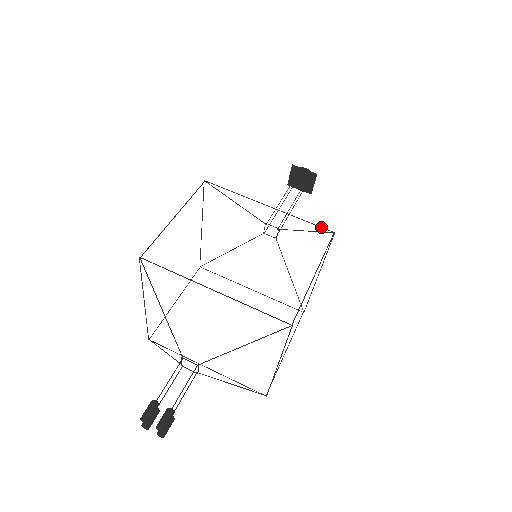
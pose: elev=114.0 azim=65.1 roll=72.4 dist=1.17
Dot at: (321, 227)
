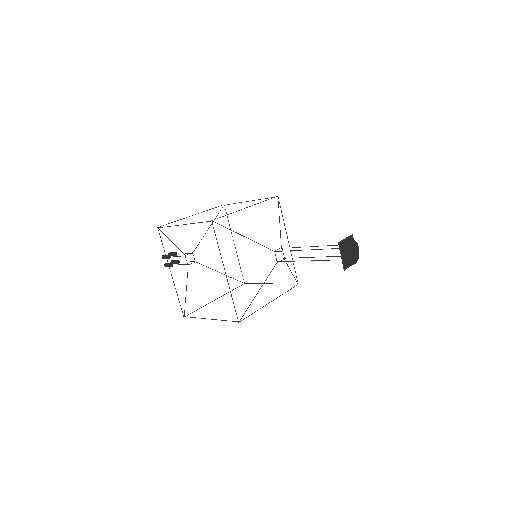
Dot at: (236, 313)
